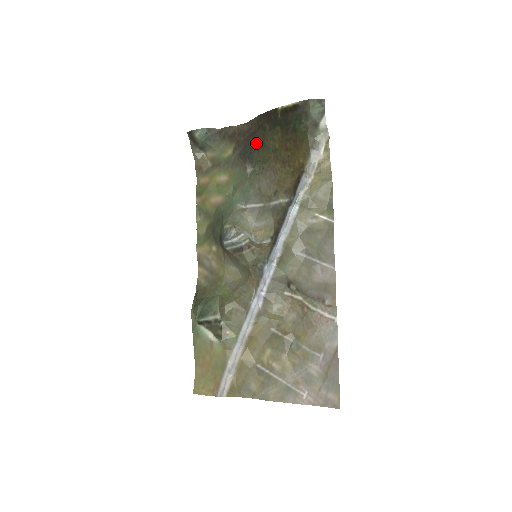
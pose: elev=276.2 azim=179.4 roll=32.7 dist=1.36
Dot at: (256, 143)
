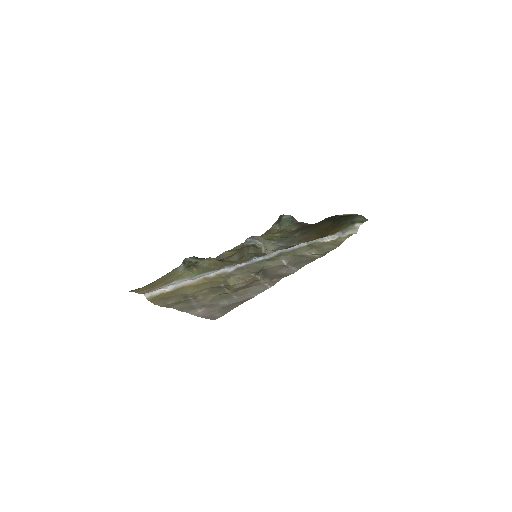
Dot at: (312, 226)
